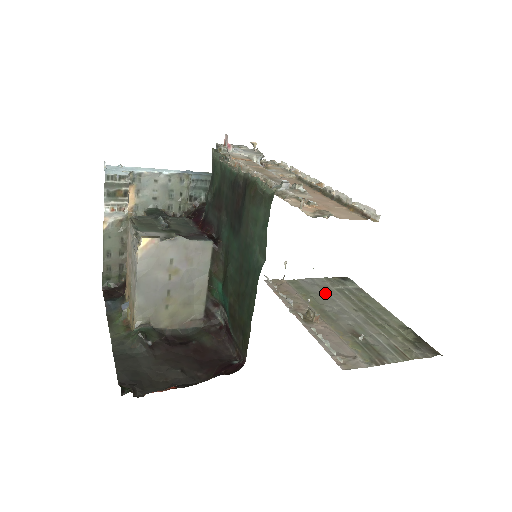
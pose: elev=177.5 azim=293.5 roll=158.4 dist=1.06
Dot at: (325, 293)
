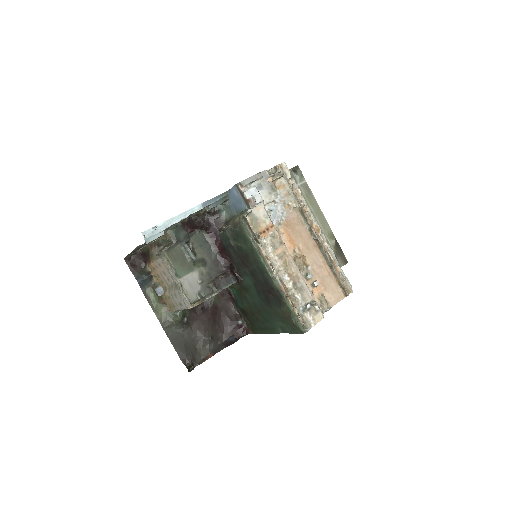
Dot at: occluded
